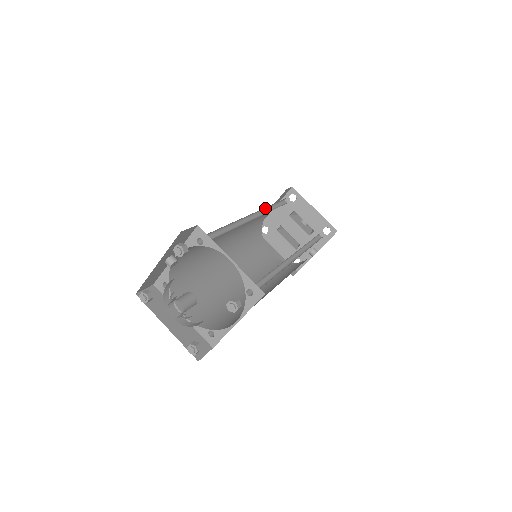
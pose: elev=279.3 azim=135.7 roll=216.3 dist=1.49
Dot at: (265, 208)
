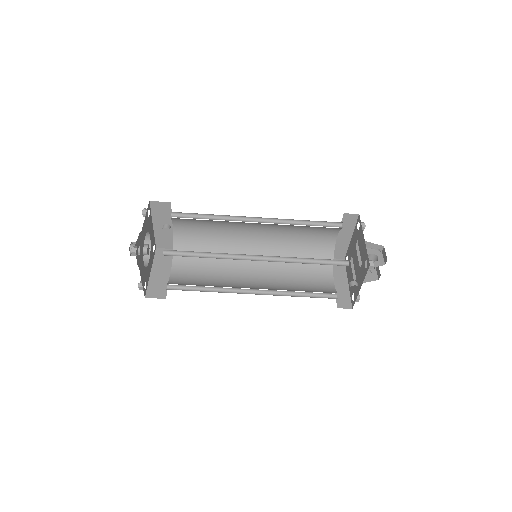
Dot at: (292, 221)
